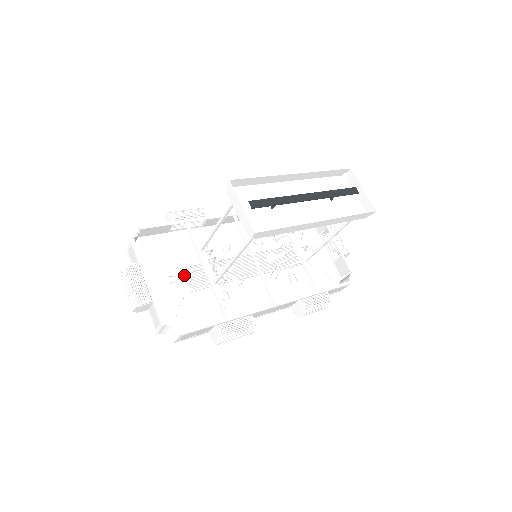
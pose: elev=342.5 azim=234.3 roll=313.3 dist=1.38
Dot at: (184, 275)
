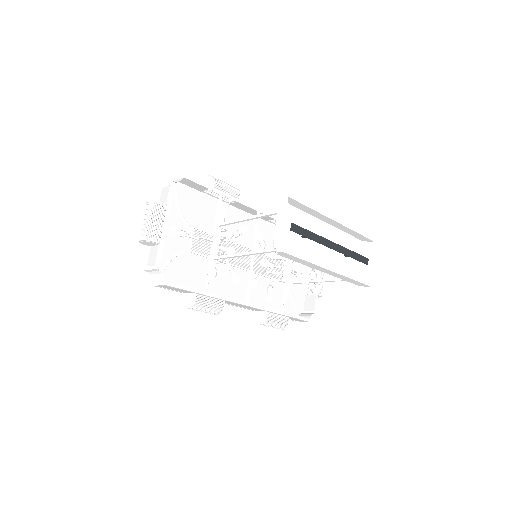
Dot at: occluded
